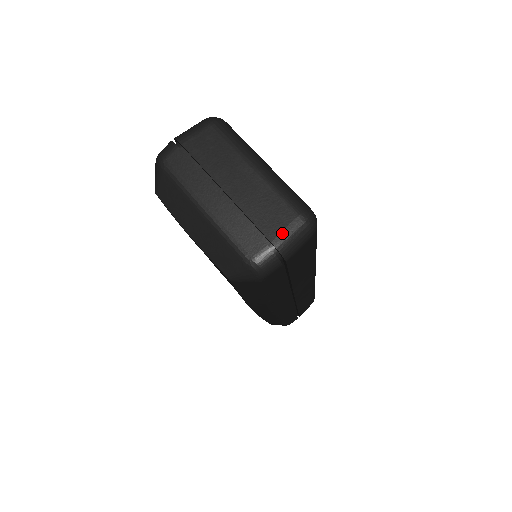
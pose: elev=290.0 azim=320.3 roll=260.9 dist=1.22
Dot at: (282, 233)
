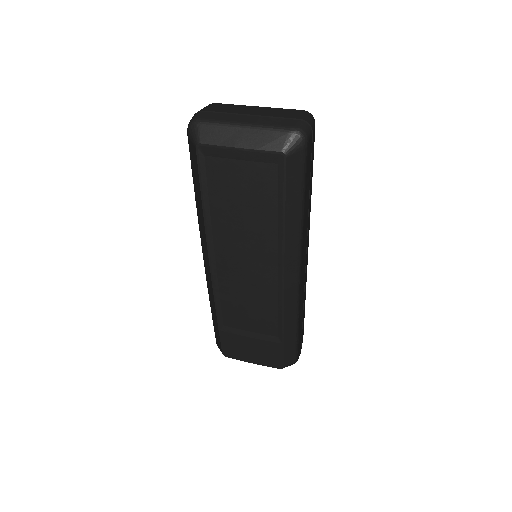
Dot at: (301, 116)
